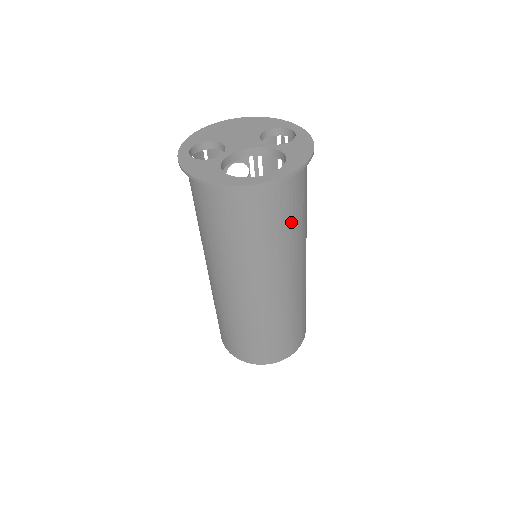
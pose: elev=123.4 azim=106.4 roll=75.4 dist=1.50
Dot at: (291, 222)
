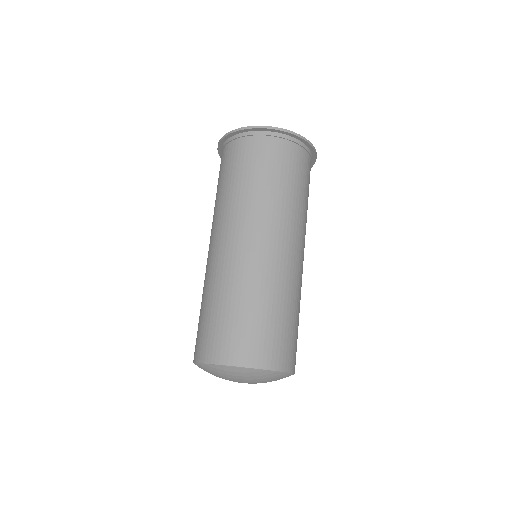
Dot at: (278, 178)
